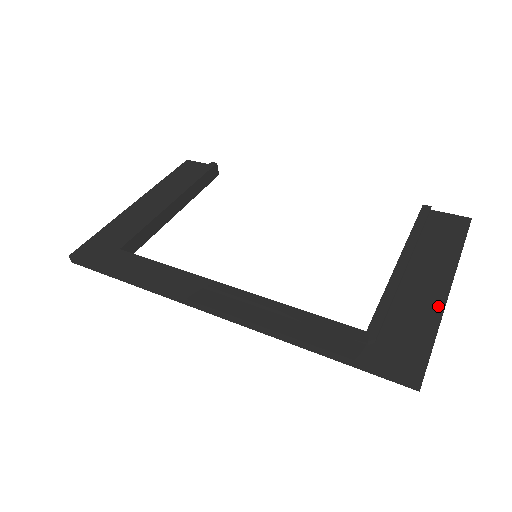
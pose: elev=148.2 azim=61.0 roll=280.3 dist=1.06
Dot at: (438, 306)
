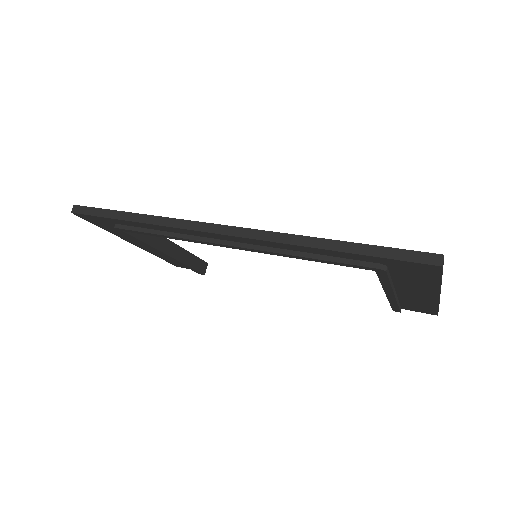
Dot at: occluded
